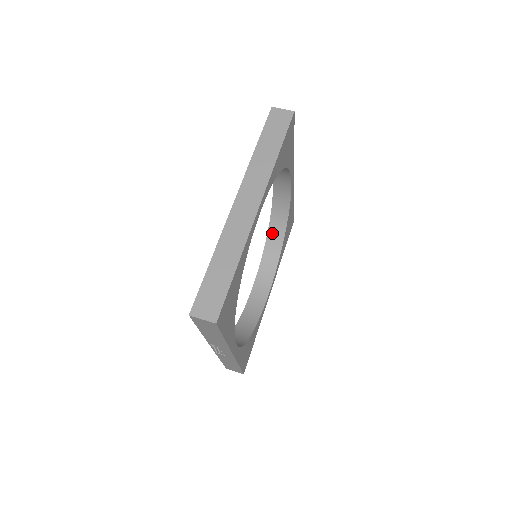
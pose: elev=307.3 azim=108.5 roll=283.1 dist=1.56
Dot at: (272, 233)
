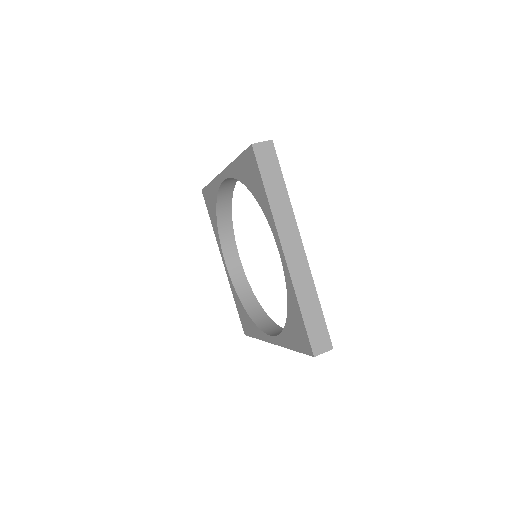
Dot at: (220, 213)
